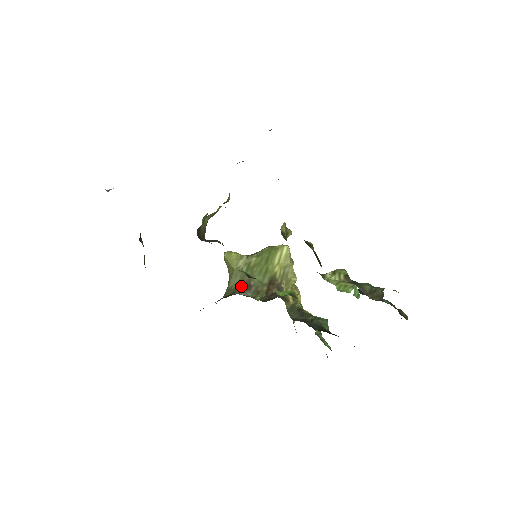
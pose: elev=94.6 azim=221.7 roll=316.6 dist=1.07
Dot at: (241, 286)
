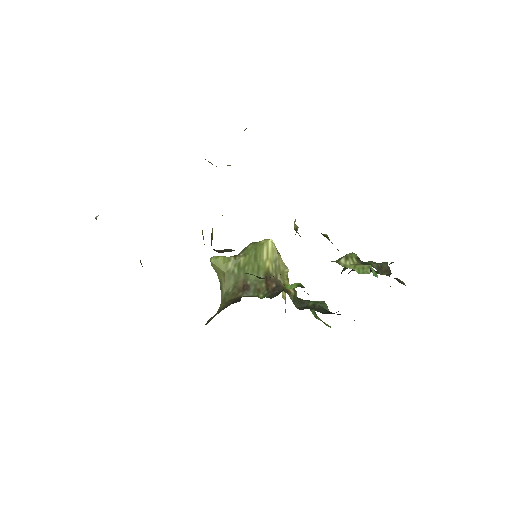
Dot at: (239, 288)
